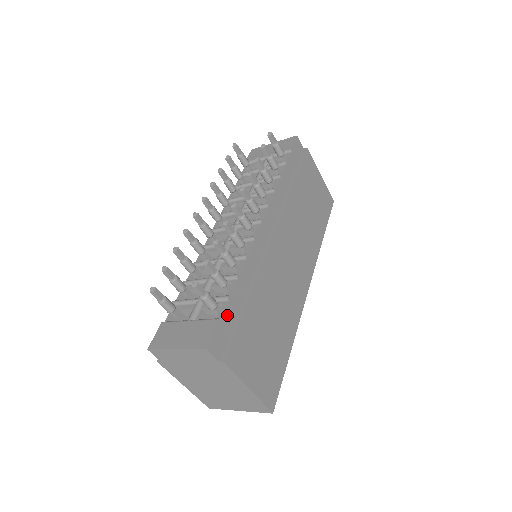
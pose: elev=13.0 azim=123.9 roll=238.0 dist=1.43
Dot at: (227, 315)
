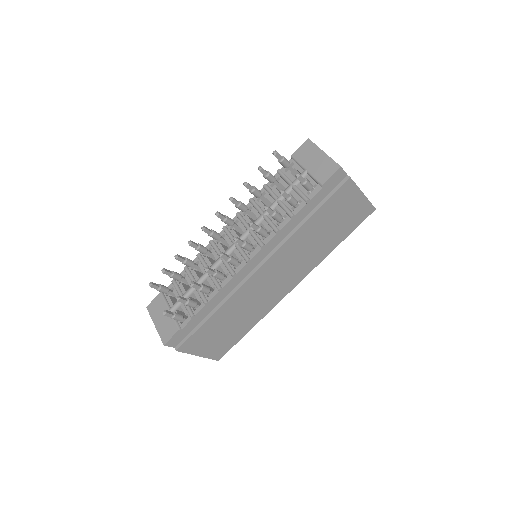
Dot at: (188, 326)
